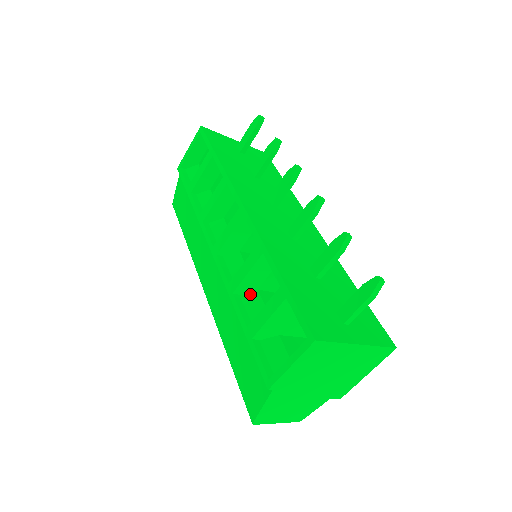
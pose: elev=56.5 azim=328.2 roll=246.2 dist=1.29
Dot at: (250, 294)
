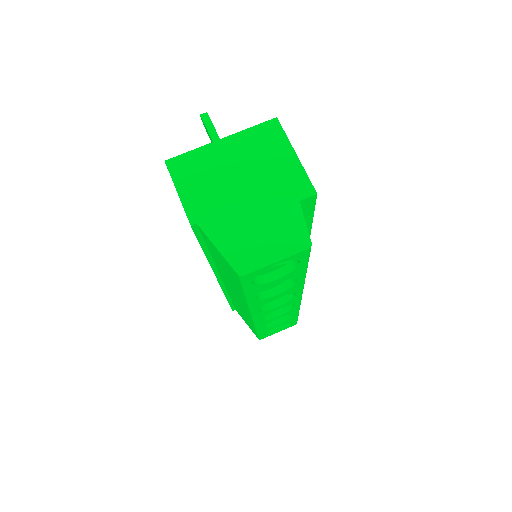
Dot at: occluded
